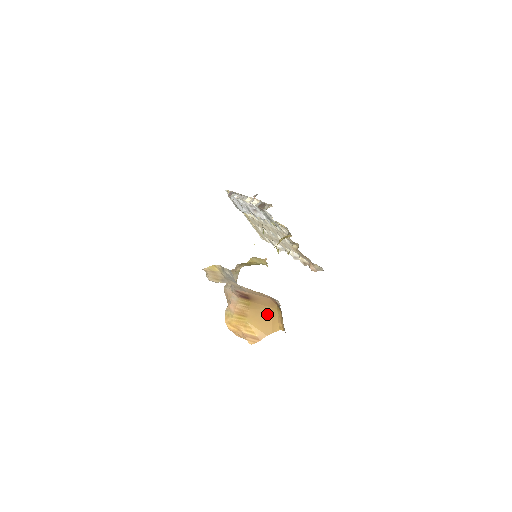
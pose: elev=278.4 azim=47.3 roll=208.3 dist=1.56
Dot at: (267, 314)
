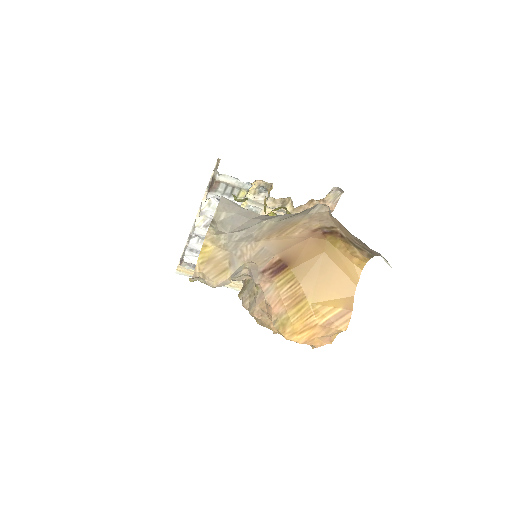
Dot at: (327, 266)
